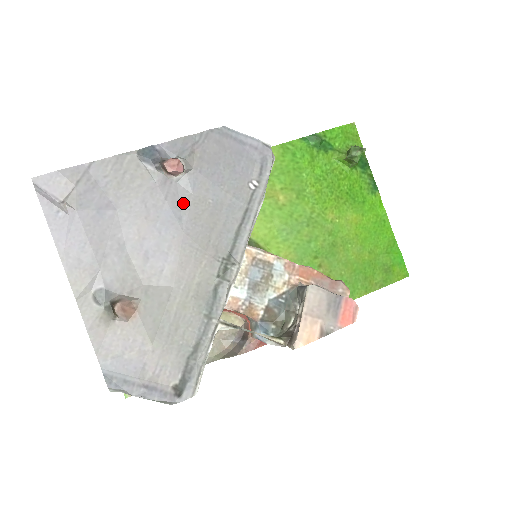
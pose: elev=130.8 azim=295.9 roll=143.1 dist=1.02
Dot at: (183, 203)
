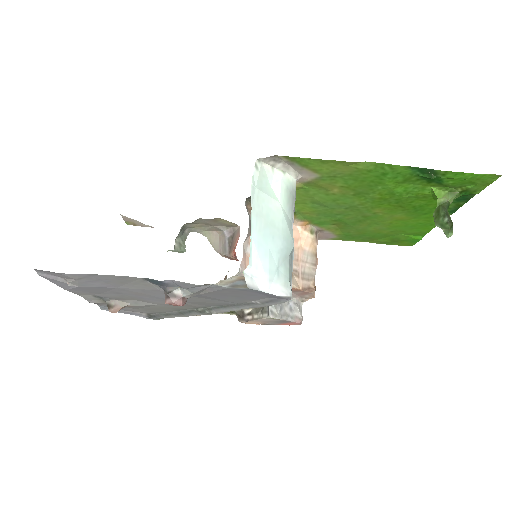
Dot at: occluded
